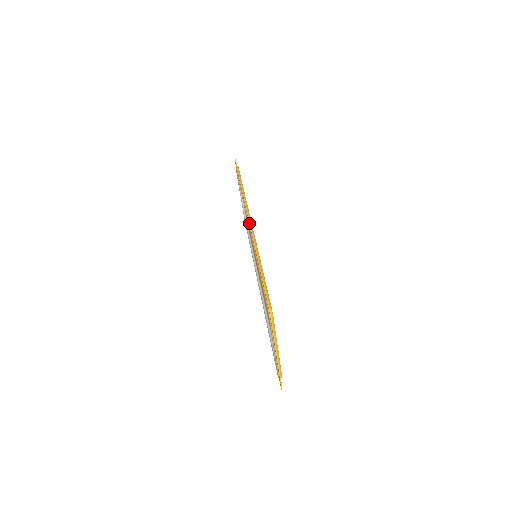
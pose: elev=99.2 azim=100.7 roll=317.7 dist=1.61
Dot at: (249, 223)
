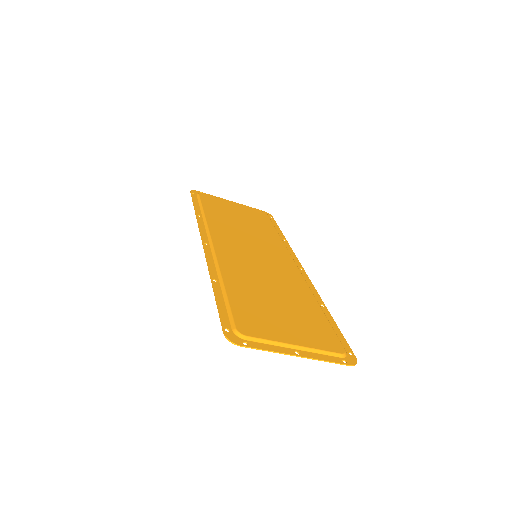
Dot at: occluded
